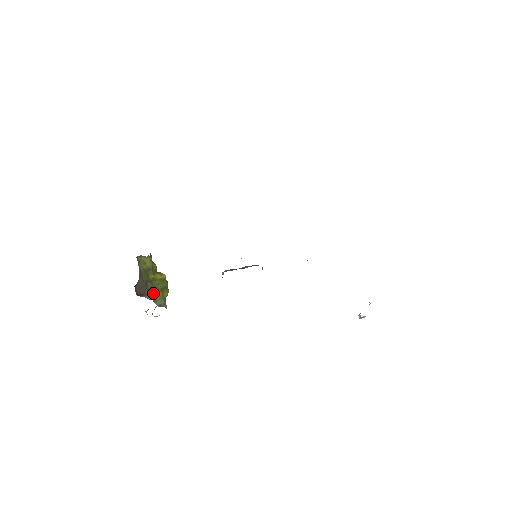
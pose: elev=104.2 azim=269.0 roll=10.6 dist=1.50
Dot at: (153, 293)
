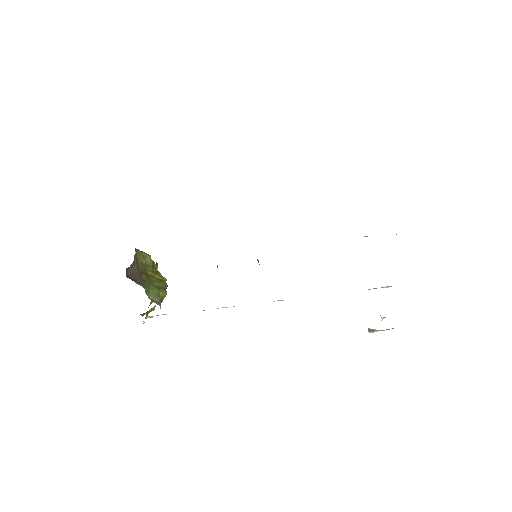
Dot at: (147, 285)
